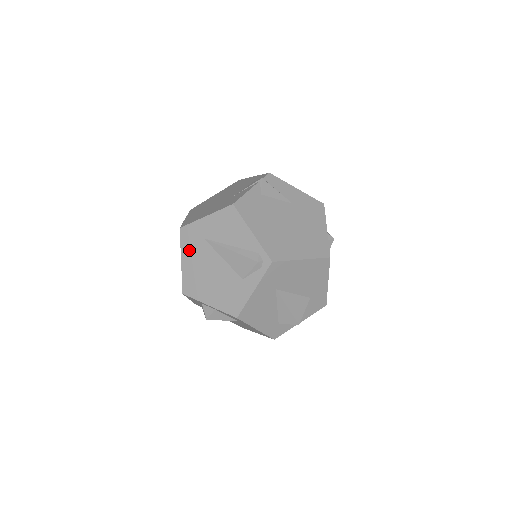
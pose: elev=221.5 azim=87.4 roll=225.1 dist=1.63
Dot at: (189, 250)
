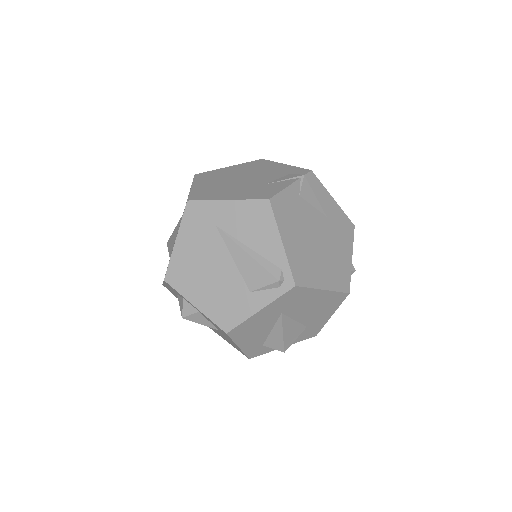
Dot at: (191, 232)
